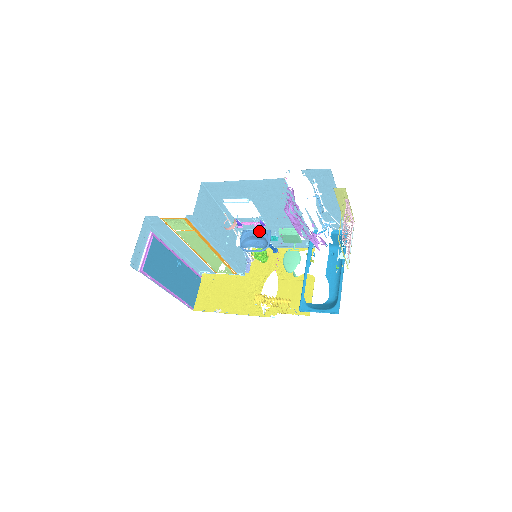
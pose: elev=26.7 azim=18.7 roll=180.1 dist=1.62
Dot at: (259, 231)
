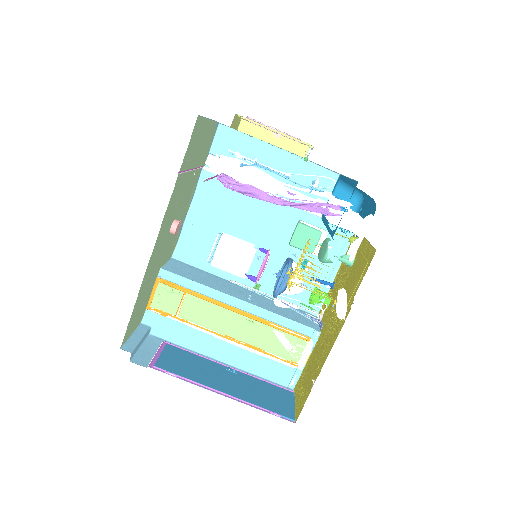
Dot at: (282, 270)
